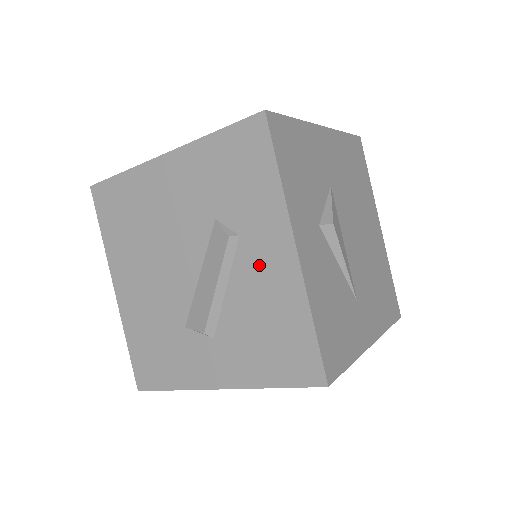
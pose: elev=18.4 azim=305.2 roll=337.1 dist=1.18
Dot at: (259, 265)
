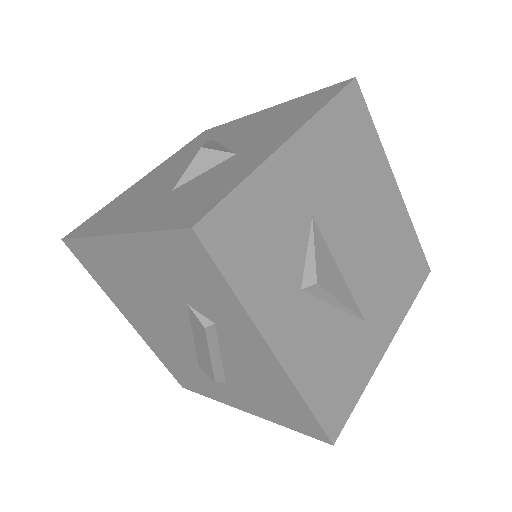
Dot at: (243, 351)
